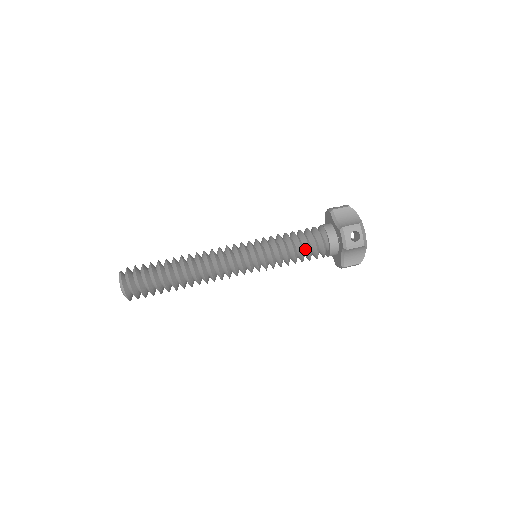
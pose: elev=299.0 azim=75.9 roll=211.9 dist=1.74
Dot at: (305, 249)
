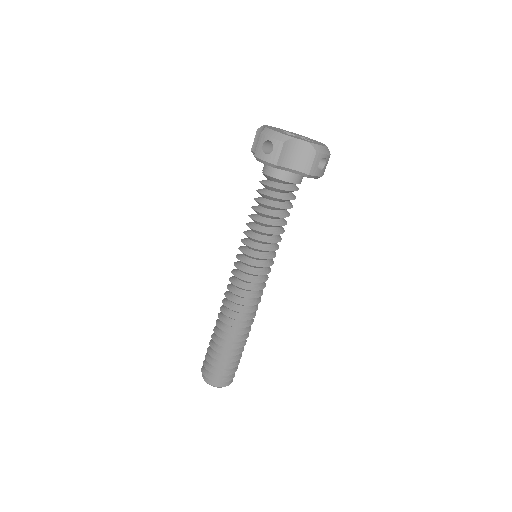
Dot at: (285, 209)
